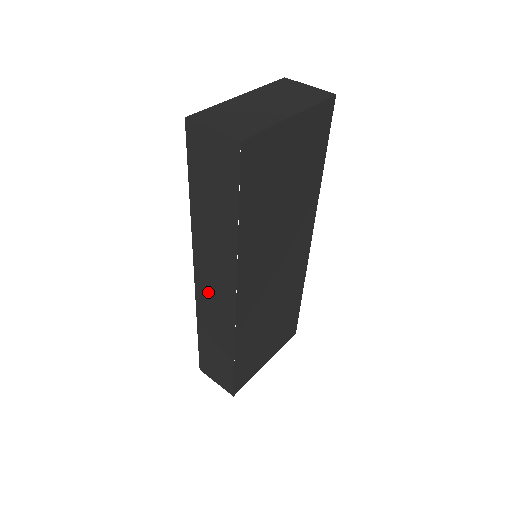
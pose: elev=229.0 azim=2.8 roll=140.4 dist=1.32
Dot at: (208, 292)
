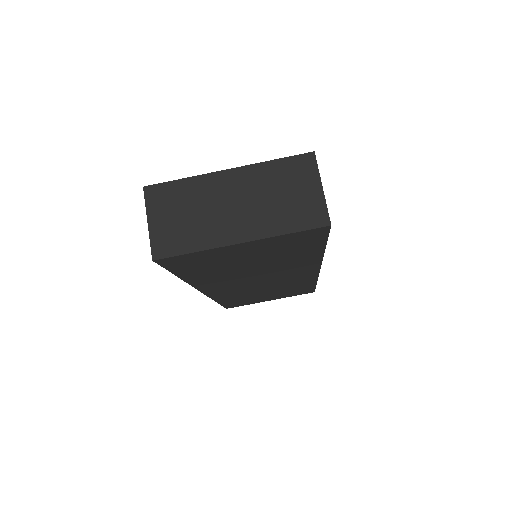
Dot at: occluded
